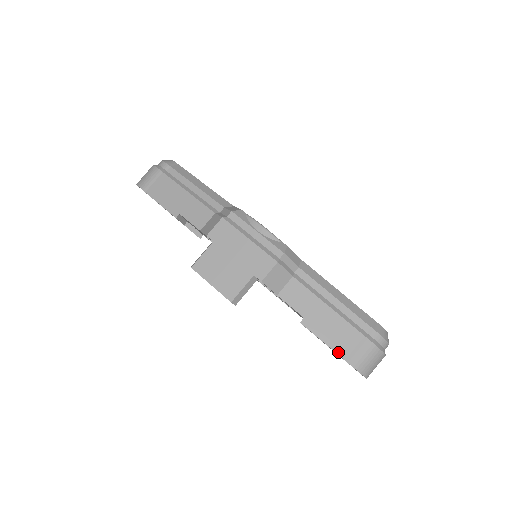
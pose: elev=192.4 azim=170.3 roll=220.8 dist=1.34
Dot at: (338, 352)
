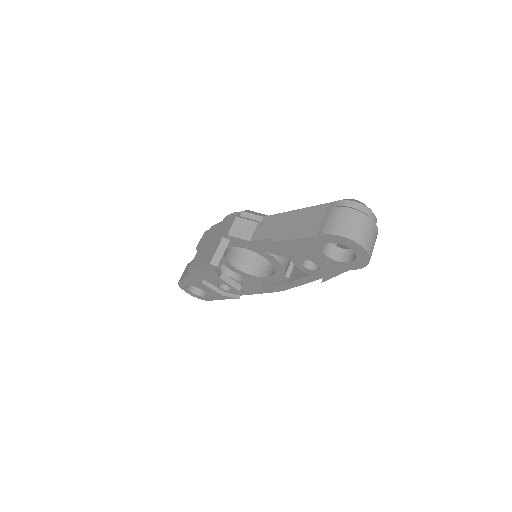
Dot at: (309, 235)
